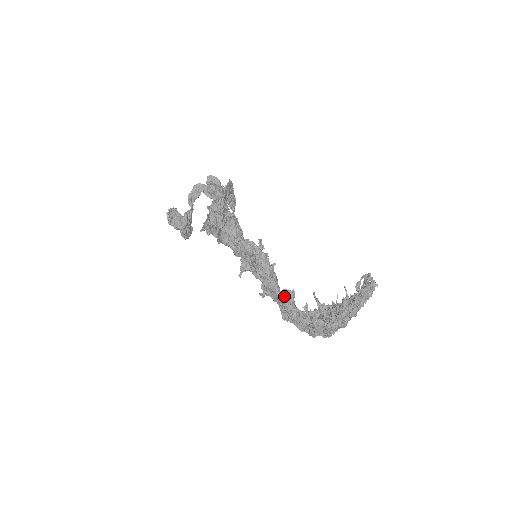
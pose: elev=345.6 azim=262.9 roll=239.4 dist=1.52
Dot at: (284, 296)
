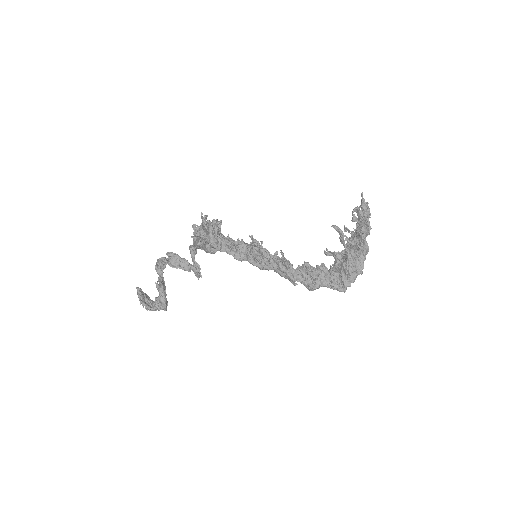
Dot at: occluded
